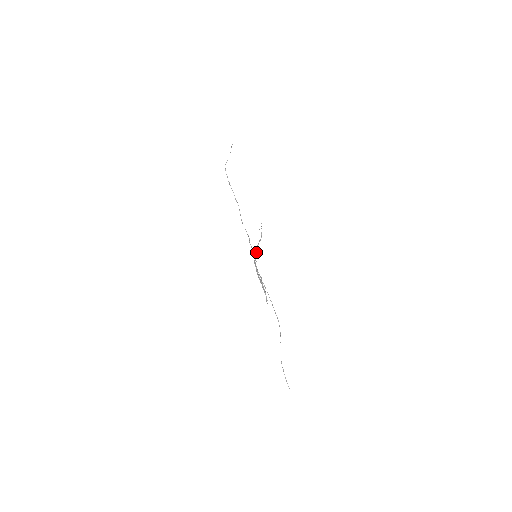
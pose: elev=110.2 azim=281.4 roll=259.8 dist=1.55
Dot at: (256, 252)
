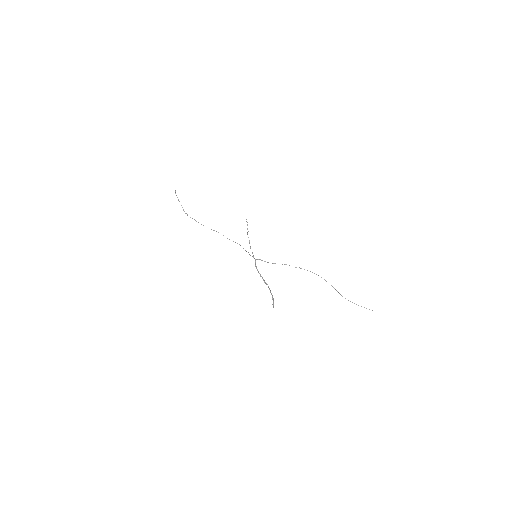
Dot at: occluded
